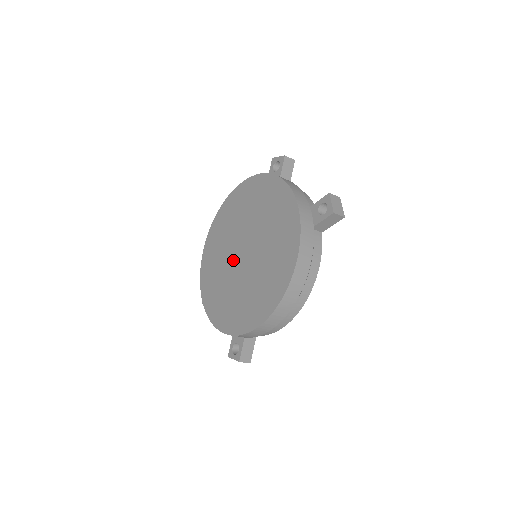
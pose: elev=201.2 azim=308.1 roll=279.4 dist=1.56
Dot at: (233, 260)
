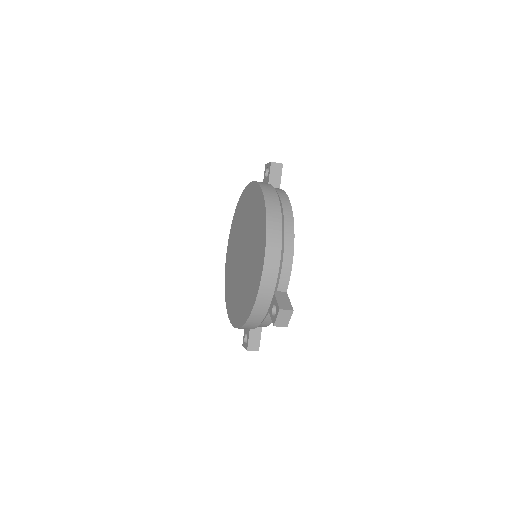
Dot at: (240, 270)
